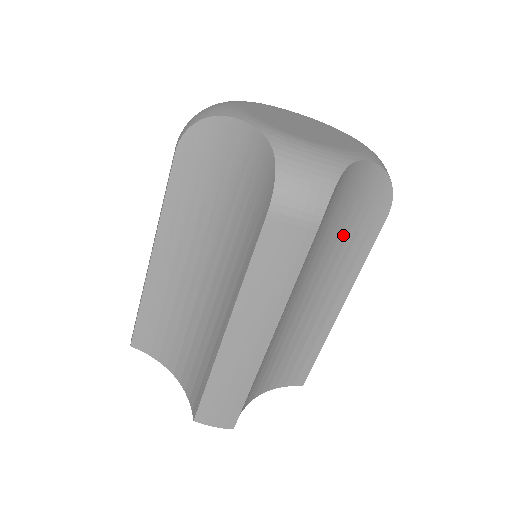
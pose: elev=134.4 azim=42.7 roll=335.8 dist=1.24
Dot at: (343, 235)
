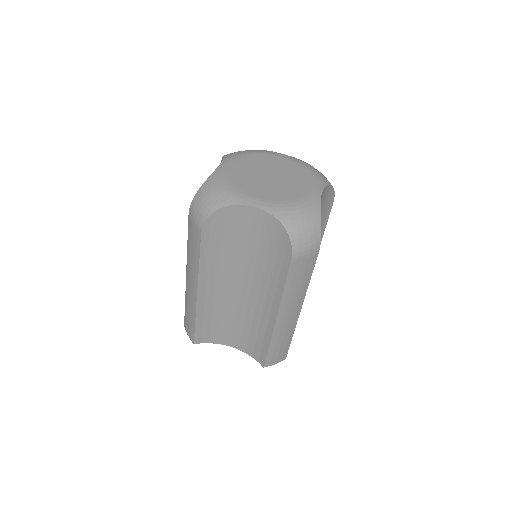
Dot at: (262, 258)
